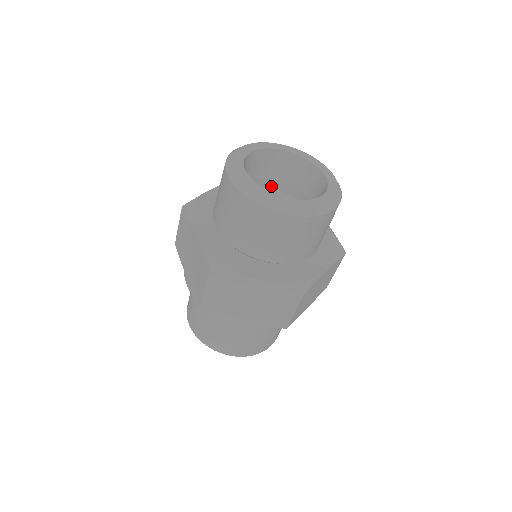
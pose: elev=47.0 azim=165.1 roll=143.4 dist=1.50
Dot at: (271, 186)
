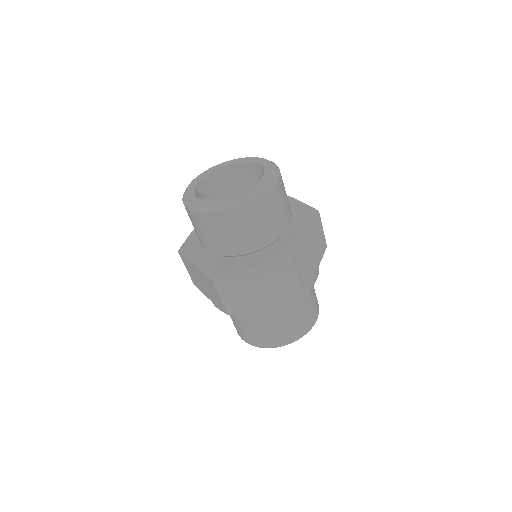
Dot at: occluded
